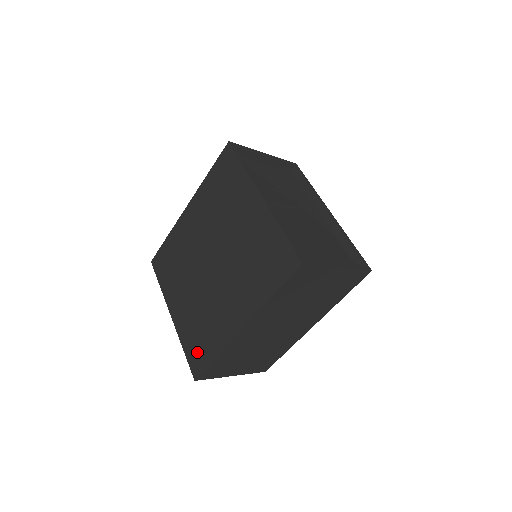
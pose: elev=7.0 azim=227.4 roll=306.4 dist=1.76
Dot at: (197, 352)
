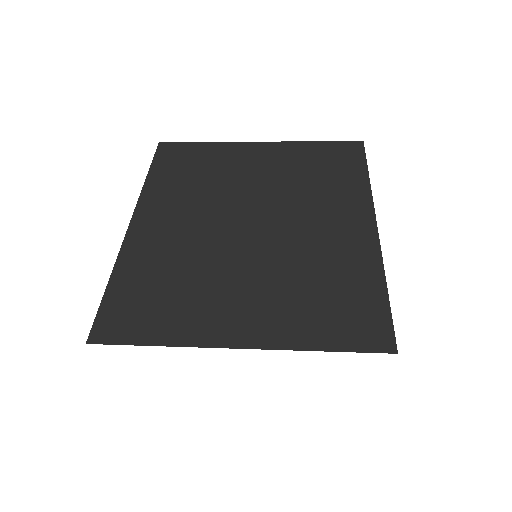
Dot at: (352, 317)
